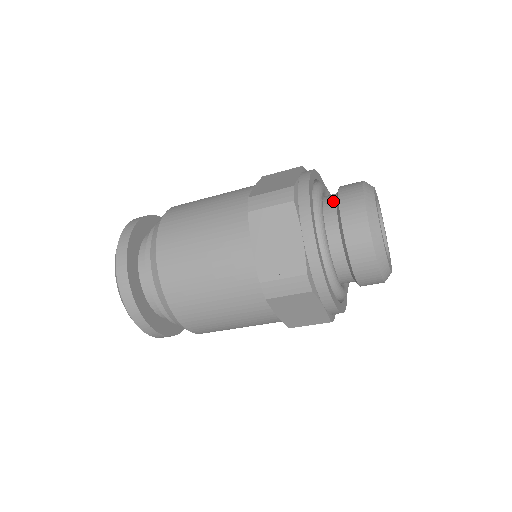
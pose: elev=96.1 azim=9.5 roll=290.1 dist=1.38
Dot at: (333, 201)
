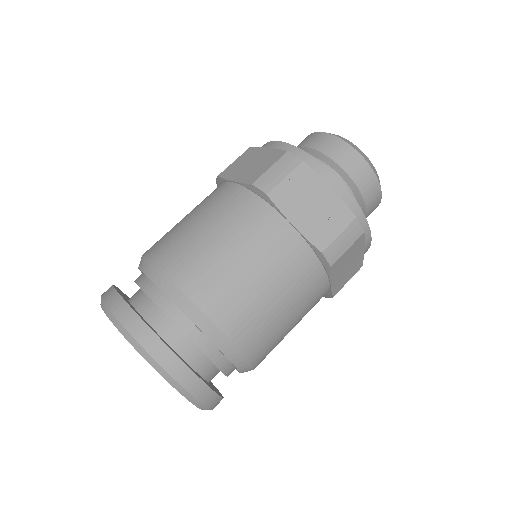
Dot at: occluded
